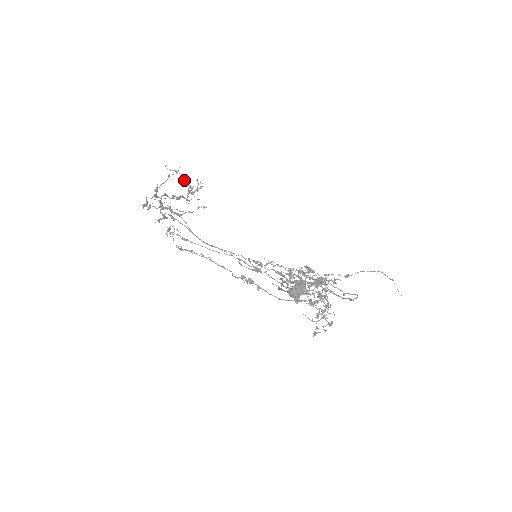
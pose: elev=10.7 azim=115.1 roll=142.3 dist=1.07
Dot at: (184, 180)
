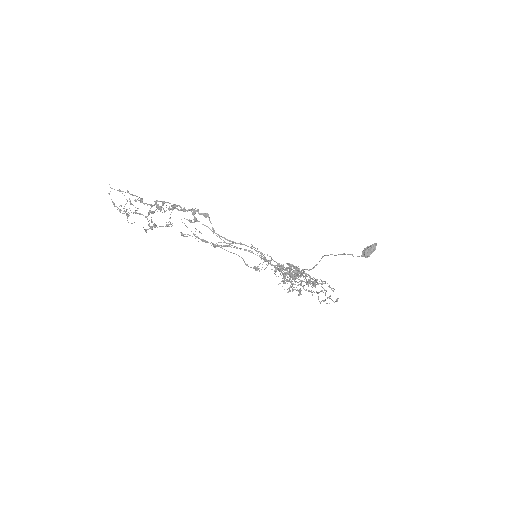
Dot at: (130, 200)
